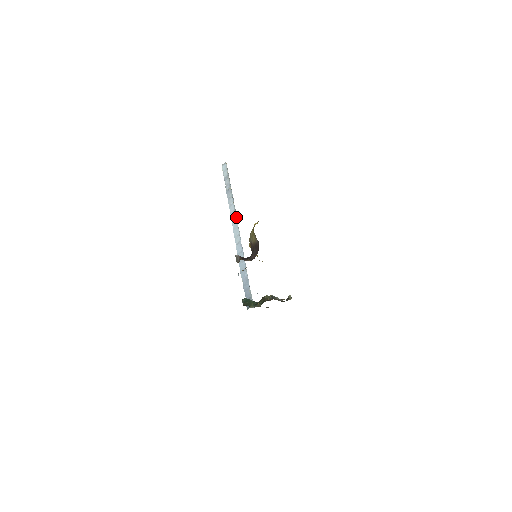
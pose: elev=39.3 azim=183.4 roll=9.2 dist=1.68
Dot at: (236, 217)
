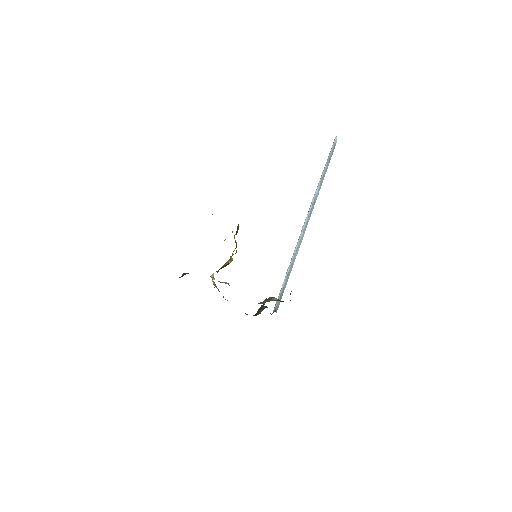
Dot at: (311, 204)
